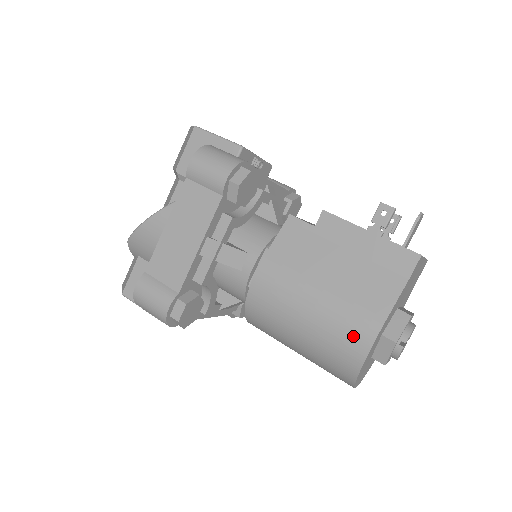
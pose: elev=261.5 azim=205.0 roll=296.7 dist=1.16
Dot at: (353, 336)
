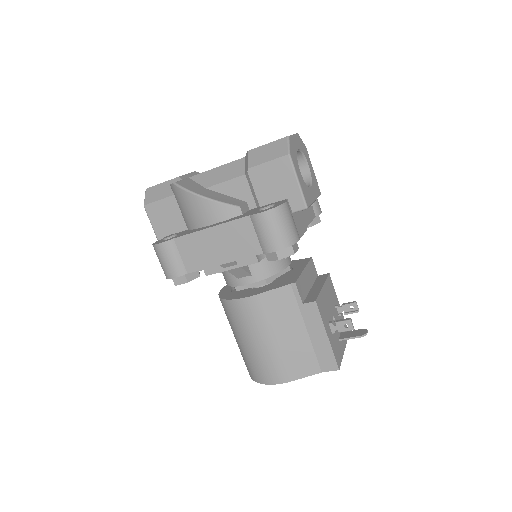
Dot at: (269, 373)
